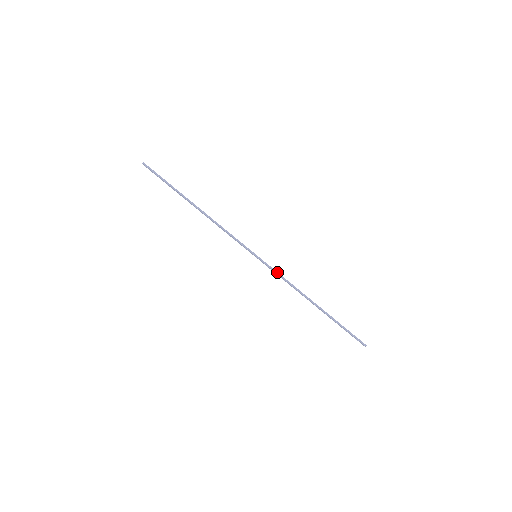
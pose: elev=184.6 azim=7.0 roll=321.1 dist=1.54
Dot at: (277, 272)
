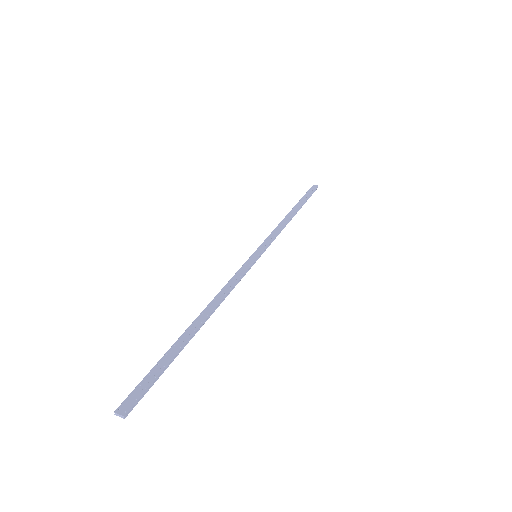
Dot at: occluded
